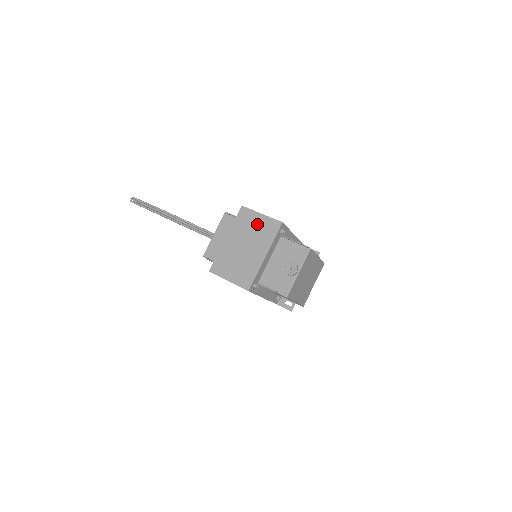
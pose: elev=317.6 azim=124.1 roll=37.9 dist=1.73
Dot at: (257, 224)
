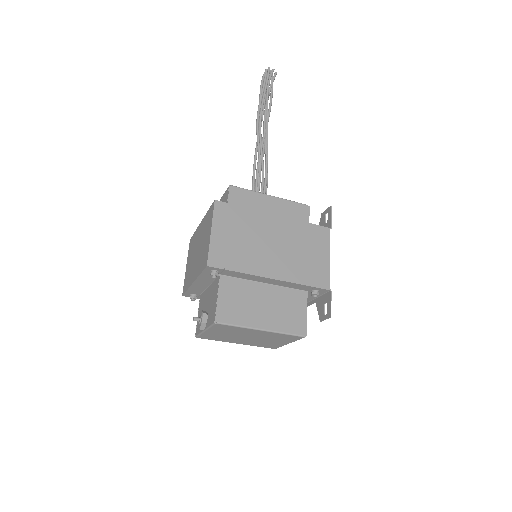
Dot at: (206, 239)
